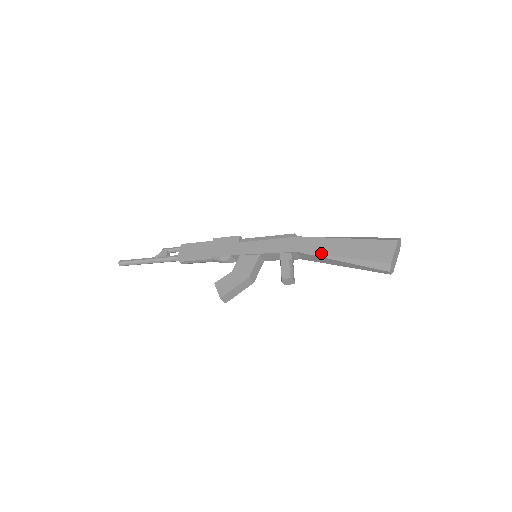
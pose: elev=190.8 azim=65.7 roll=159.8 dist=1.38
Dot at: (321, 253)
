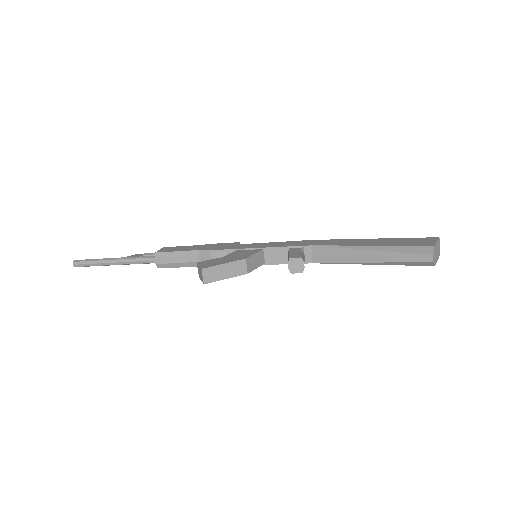
Dot at: (343, 244)
